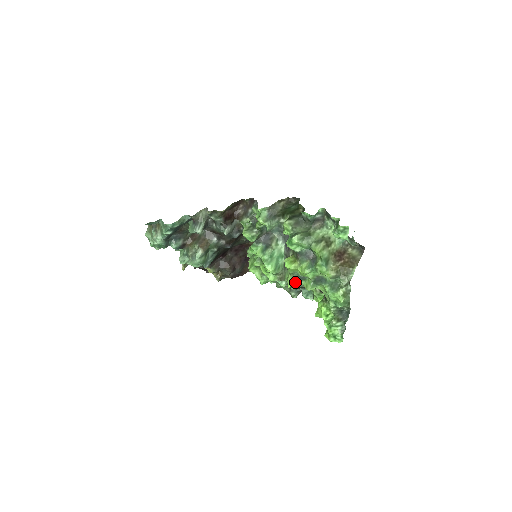
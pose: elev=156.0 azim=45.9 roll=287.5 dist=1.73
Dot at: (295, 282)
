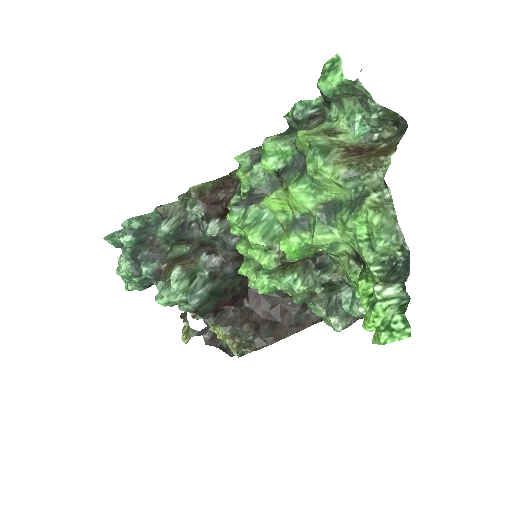
Dot at: (292, 238)
